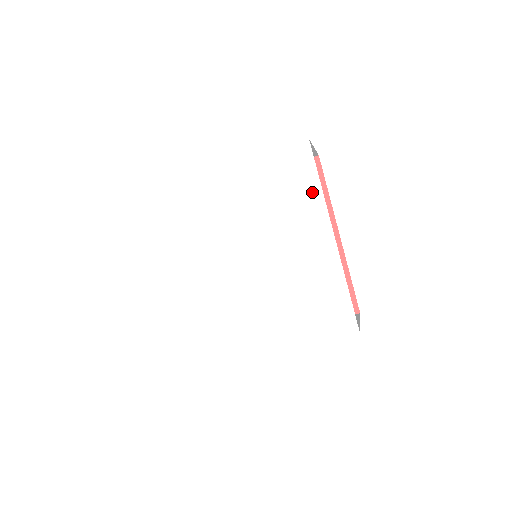
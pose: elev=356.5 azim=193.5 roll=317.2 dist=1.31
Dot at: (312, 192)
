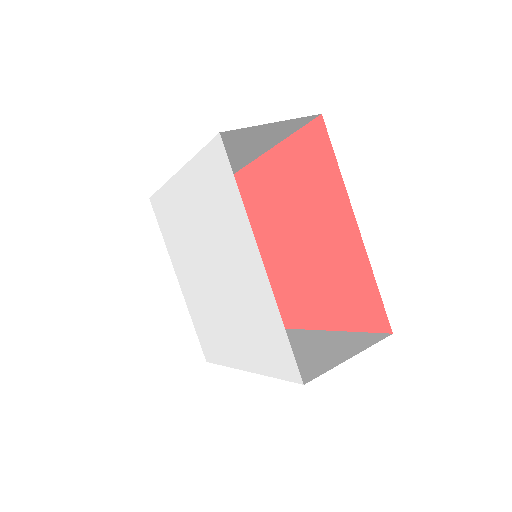
Dot at: (236, 203)
